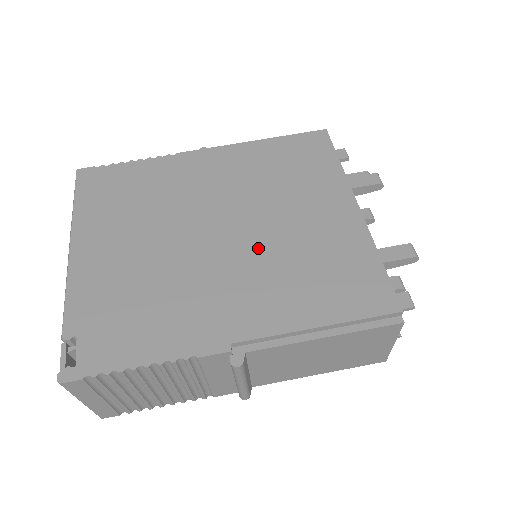
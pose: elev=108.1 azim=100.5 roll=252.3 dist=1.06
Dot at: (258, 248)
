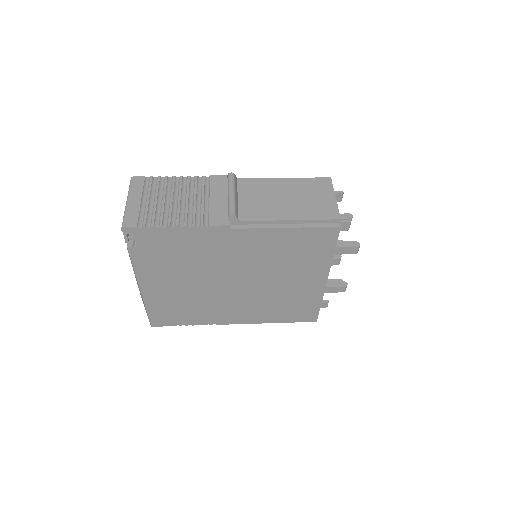
Dot at: occluded
